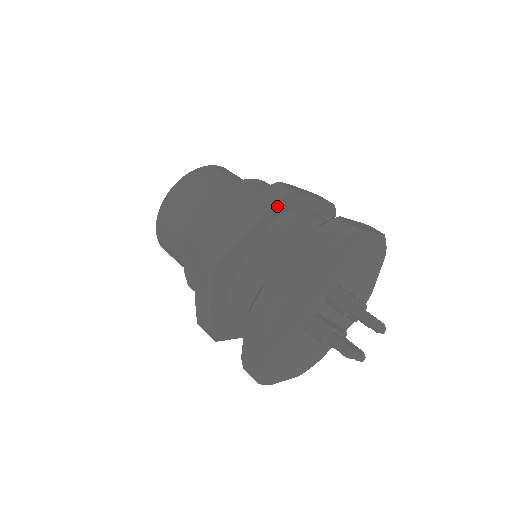
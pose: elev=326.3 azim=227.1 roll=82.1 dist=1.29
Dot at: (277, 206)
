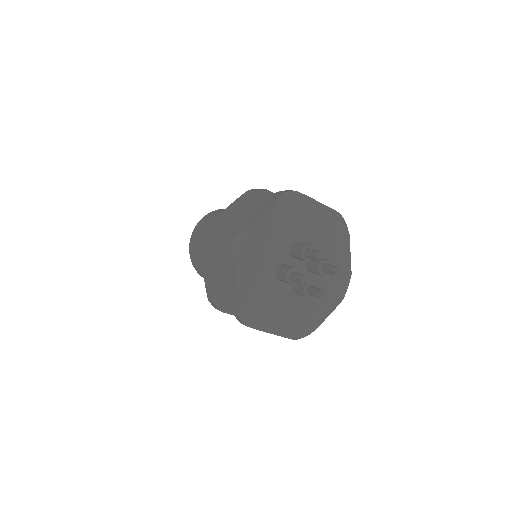
Dot at: (252, 198)
